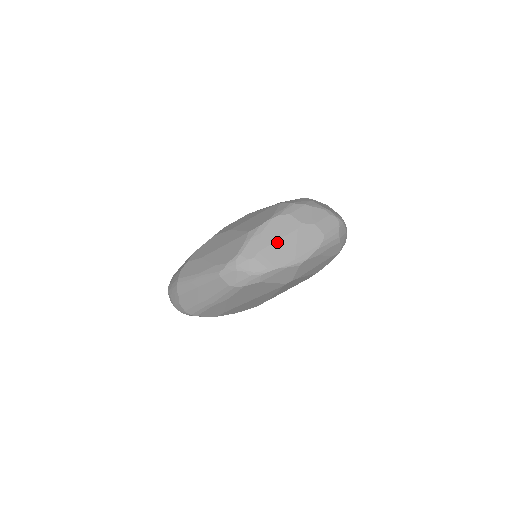
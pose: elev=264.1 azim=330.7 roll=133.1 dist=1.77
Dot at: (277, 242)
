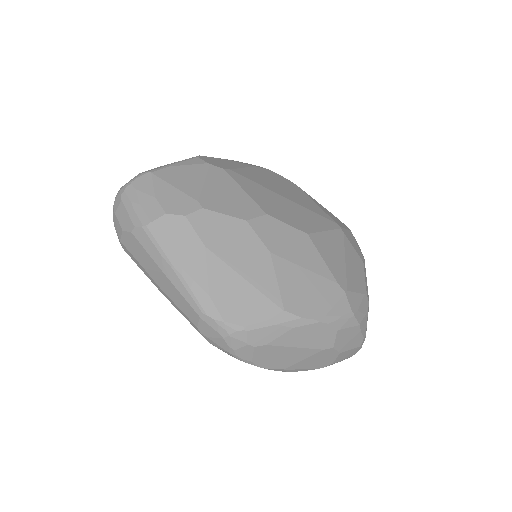
Dot at: (292, 348)
